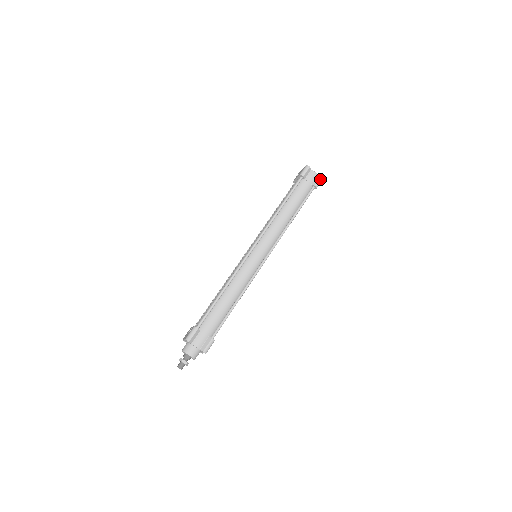
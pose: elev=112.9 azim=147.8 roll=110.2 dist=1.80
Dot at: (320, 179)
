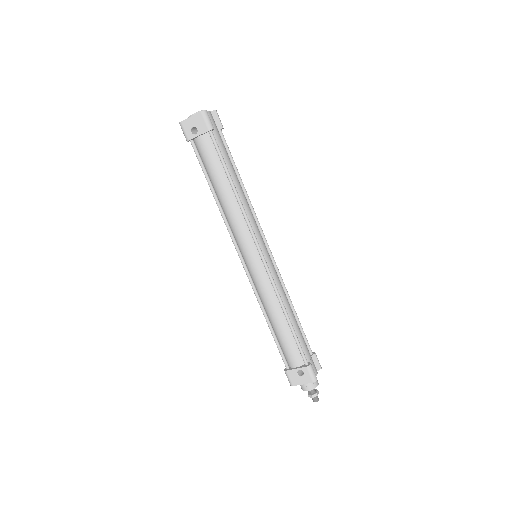
Dot at: (218, 115)
